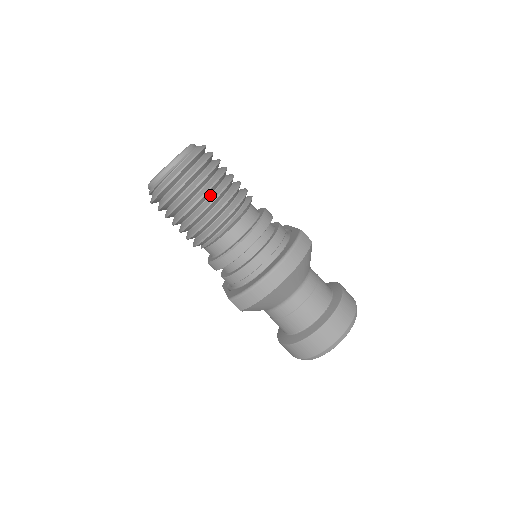
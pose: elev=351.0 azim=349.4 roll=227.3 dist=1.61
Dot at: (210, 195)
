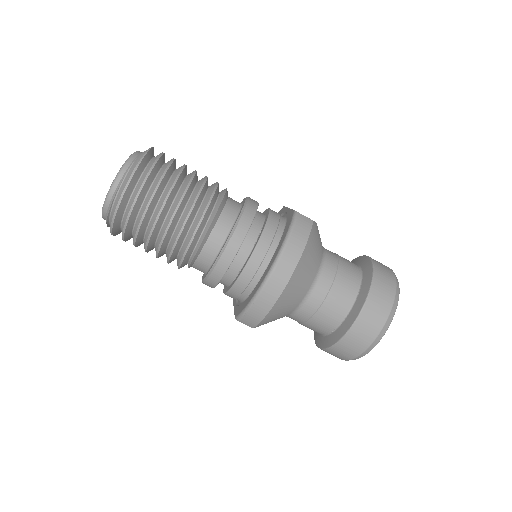
Dot at: (171, 206)
